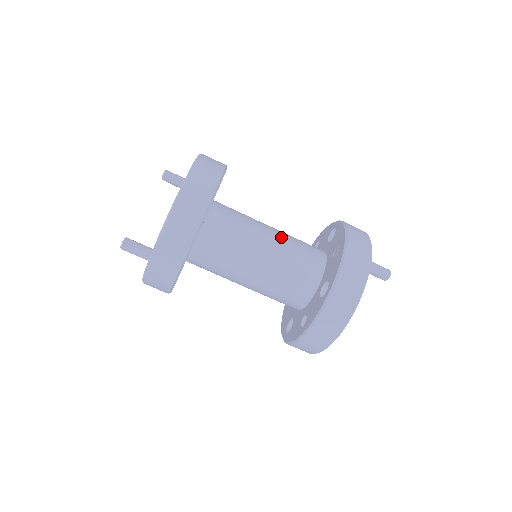
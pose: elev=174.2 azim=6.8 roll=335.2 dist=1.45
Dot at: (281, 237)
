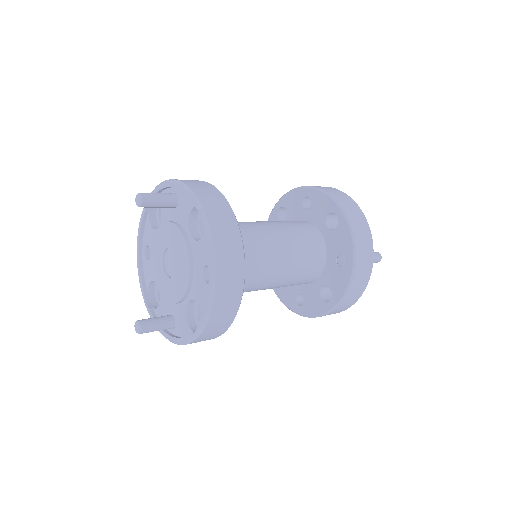
Dot at: (288, 254)
